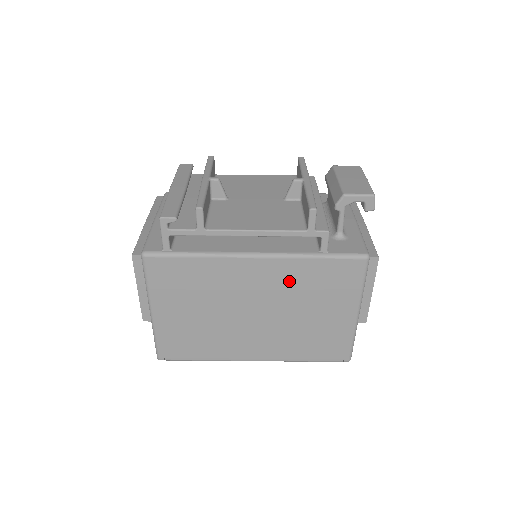
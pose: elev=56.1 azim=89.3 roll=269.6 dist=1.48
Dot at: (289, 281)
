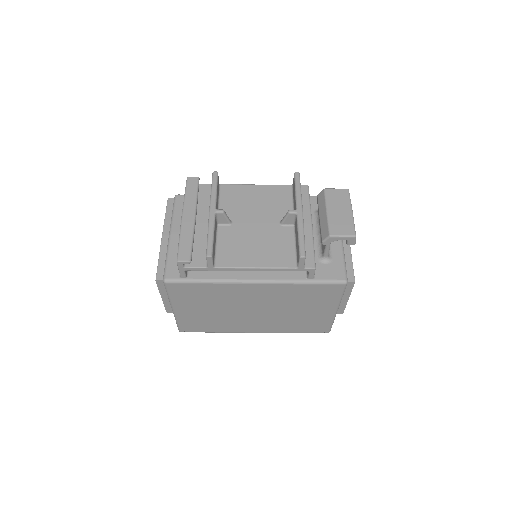
Dot at: (282, 295)
